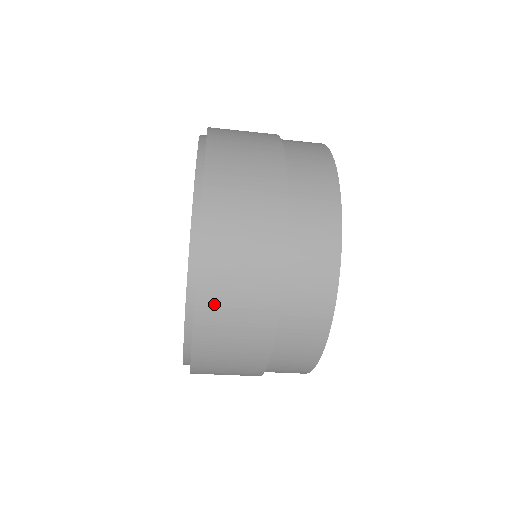
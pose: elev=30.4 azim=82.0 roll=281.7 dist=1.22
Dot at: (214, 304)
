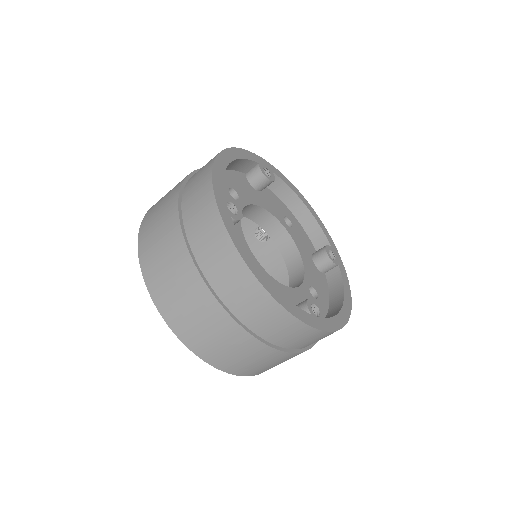
Dot at: (245, 370)
